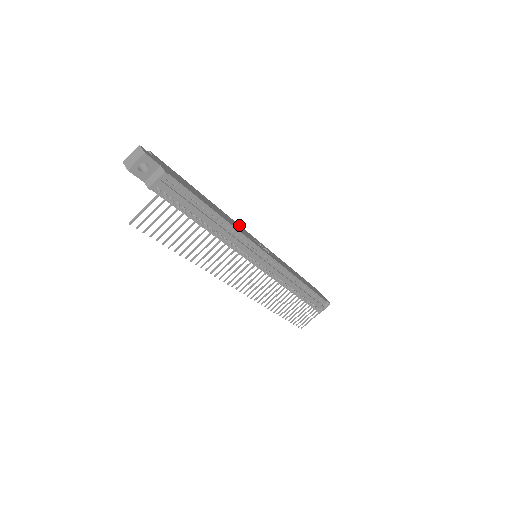
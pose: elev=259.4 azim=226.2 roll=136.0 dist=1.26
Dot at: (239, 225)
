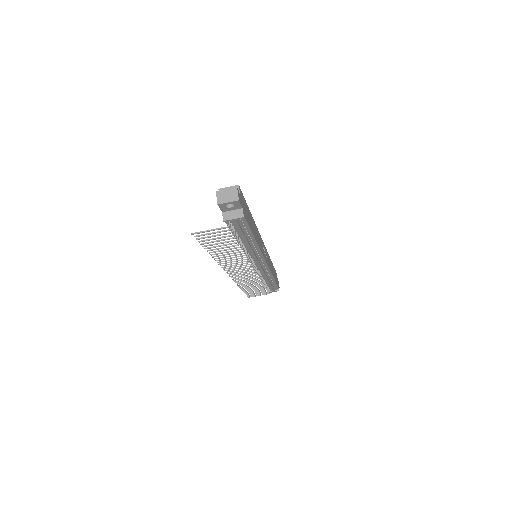
Dot at: (259, 233)
